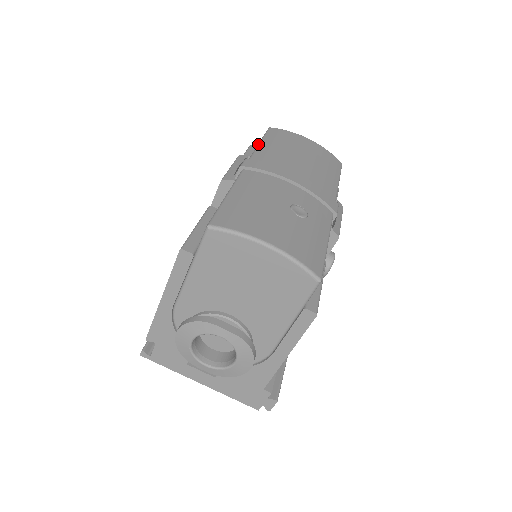
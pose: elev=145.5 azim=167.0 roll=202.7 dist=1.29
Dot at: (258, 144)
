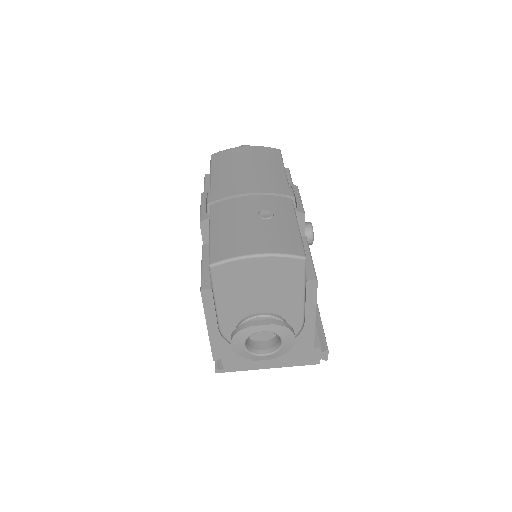
Dot at: (210, 176)
